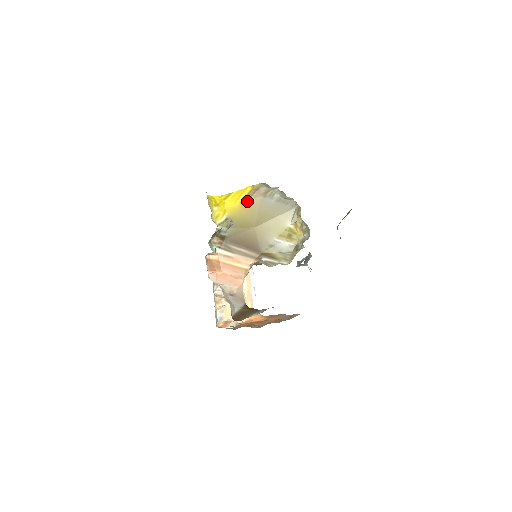
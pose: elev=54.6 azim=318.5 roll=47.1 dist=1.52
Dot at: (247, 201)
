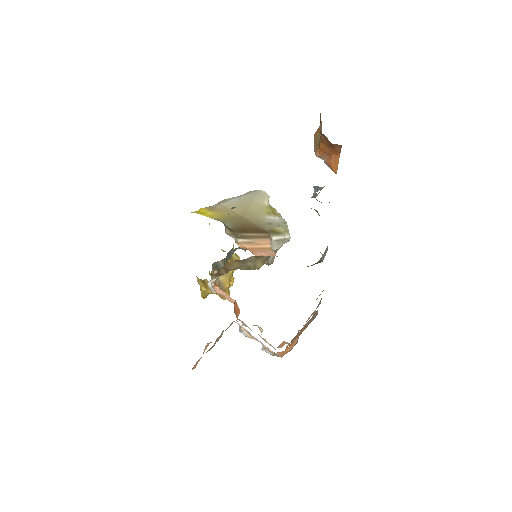
Dot at: (215, 209)
